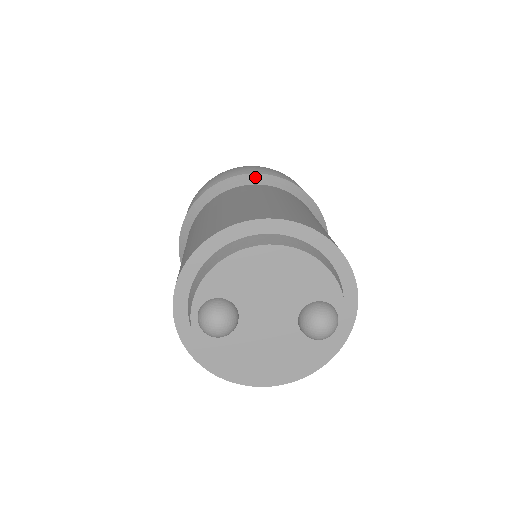
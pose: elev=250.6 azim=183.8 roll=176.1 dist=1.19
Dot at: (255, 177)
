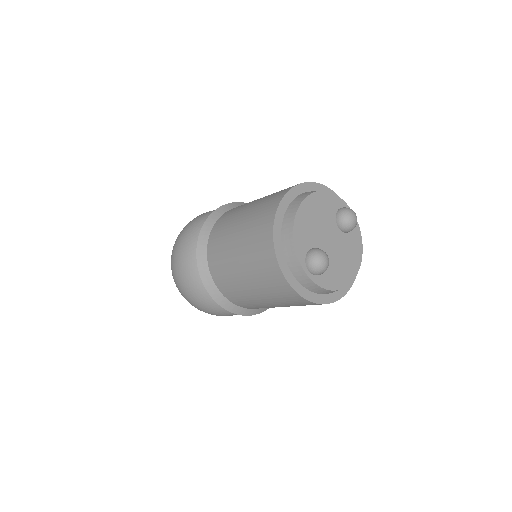
Dot at: (212, 217)
